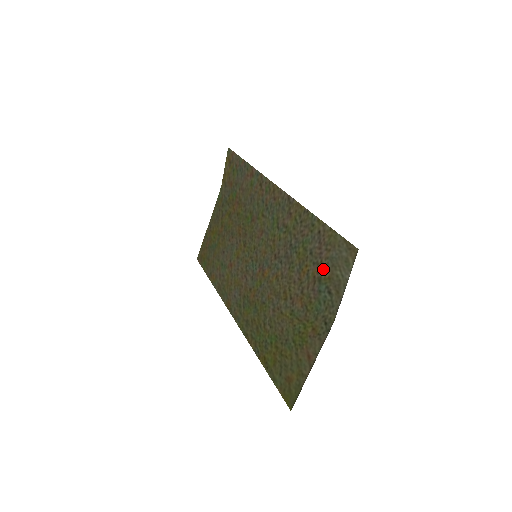
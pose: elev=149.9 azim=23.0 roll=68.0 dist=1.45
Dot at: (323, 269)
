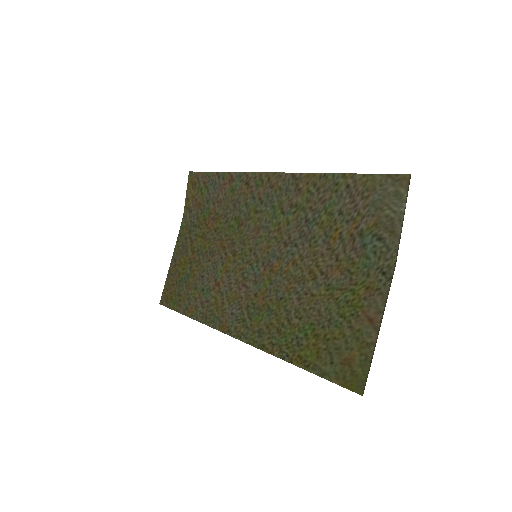
Dot at: (363, 220)
